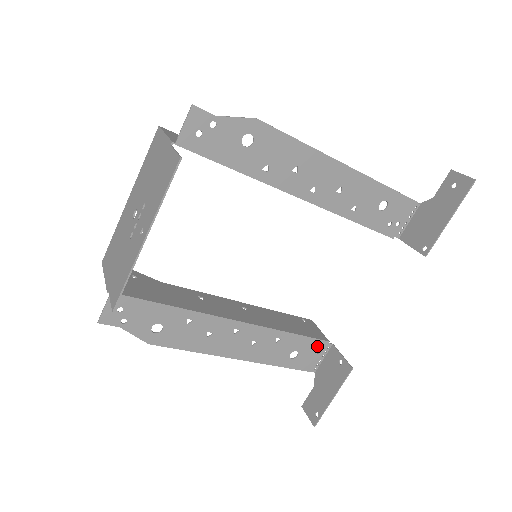
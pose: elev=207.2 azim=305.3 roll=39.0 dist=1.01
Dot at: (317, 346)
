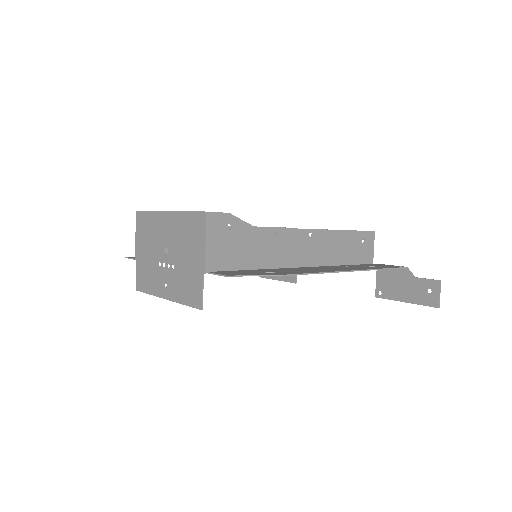
Dot at: occluded
